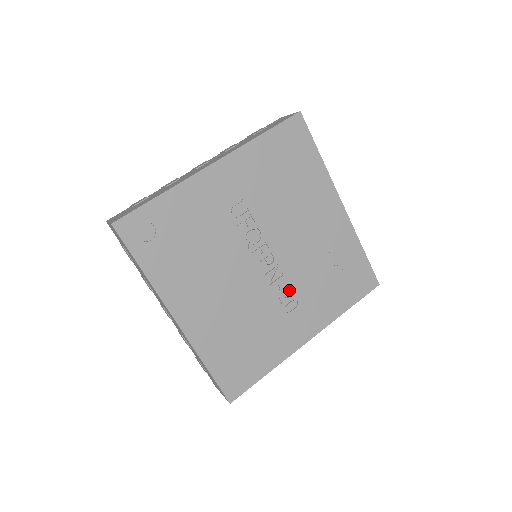
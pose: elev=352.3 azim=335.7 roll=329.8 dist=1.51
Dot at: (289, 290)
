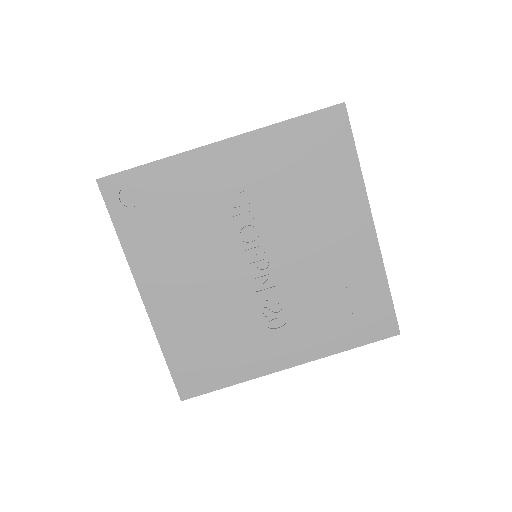
Dot at: (279, 305)
